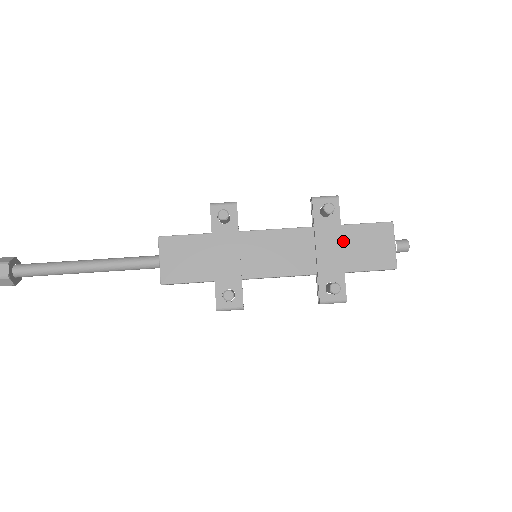
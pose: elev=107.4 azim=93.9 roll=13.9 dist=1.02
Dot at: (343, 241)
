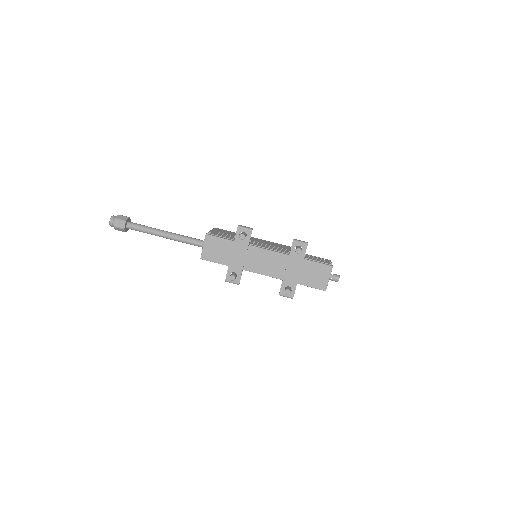
Dot at: (302, 268)
